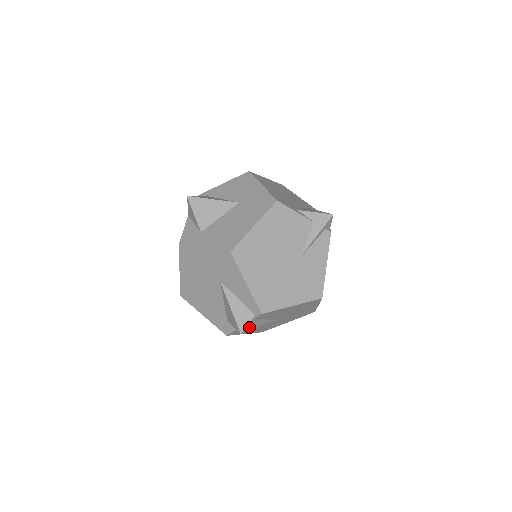
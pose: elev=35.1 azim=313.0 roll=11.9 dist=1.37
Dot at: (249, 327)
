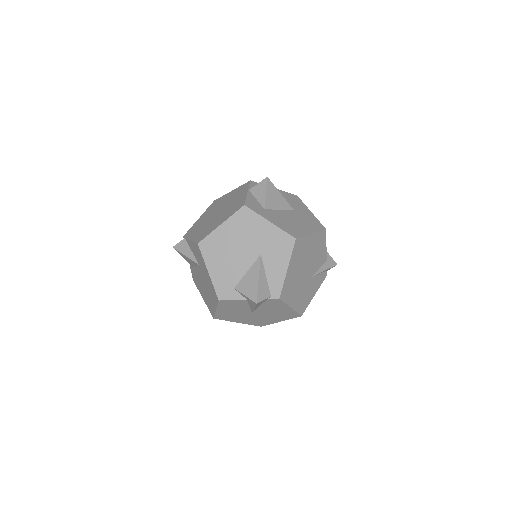
Dot at: (259, 303)
